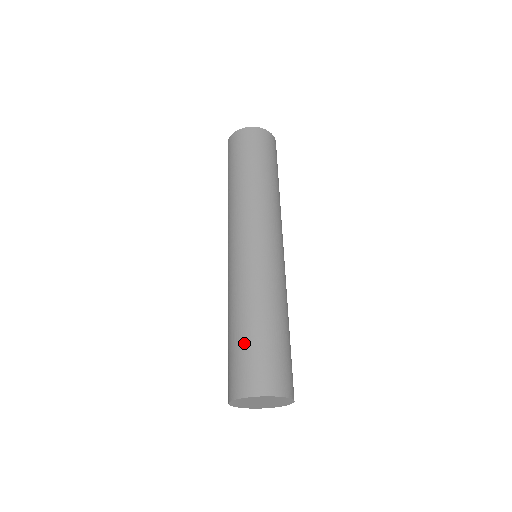
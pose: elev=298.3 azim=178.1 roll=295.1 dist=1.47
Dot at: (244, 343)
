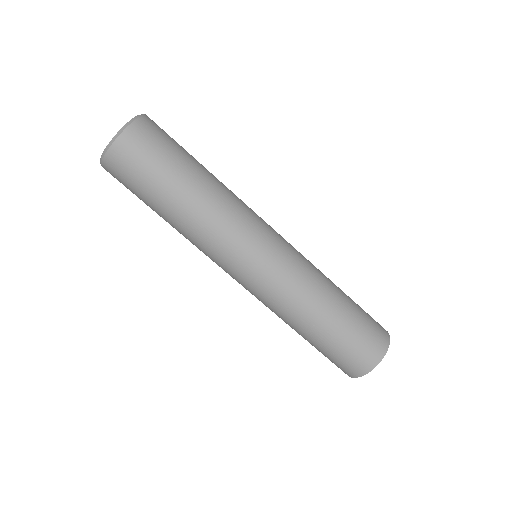
Dot at: occluded
